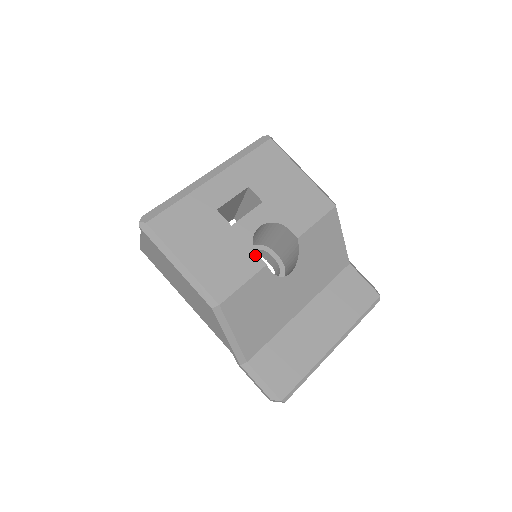
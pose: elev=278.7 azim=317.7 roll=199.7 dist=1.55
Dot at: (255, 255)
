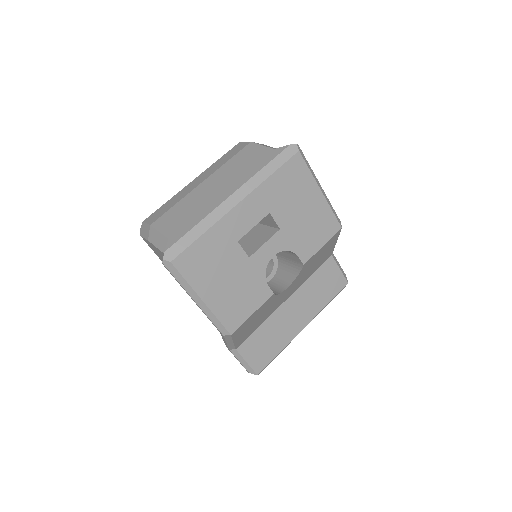
Dot at: (266, 285)
